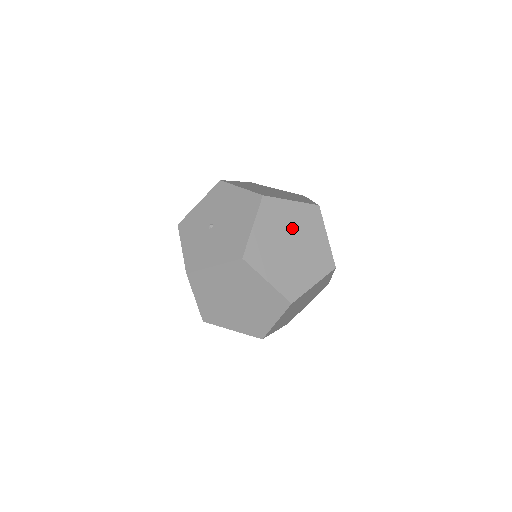
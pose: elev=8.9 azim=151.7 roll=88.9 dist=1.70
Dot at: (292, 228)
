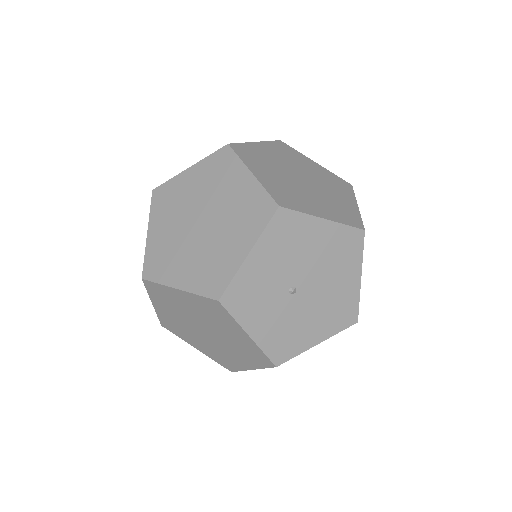
Dot at: occluded
